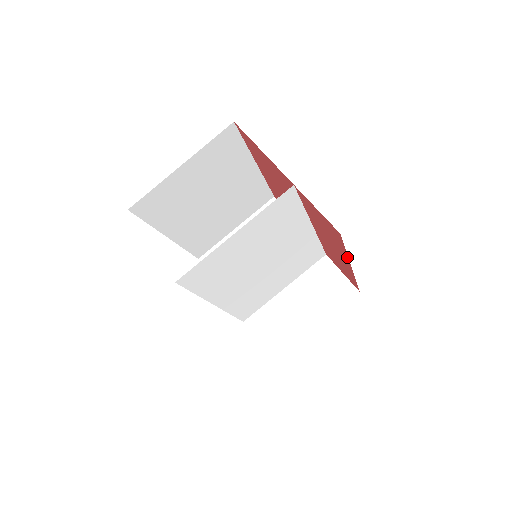
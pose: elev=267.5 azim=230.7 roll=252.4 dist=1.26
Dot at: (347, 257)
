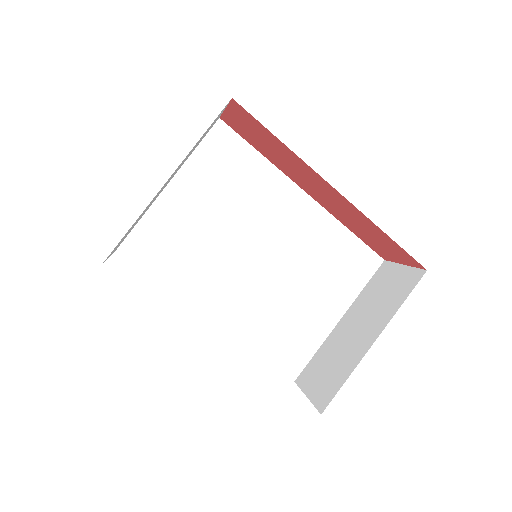
Dot at: (304, 163)
